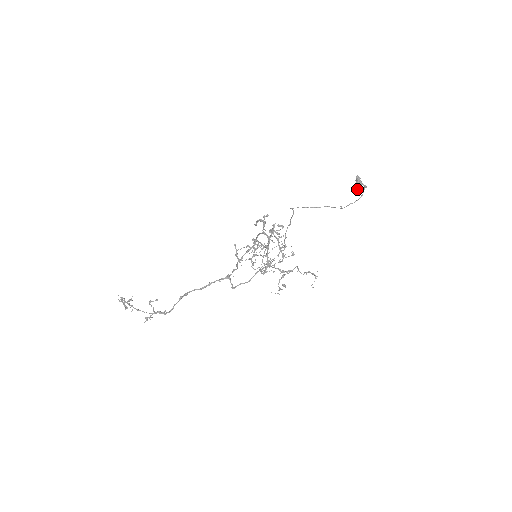
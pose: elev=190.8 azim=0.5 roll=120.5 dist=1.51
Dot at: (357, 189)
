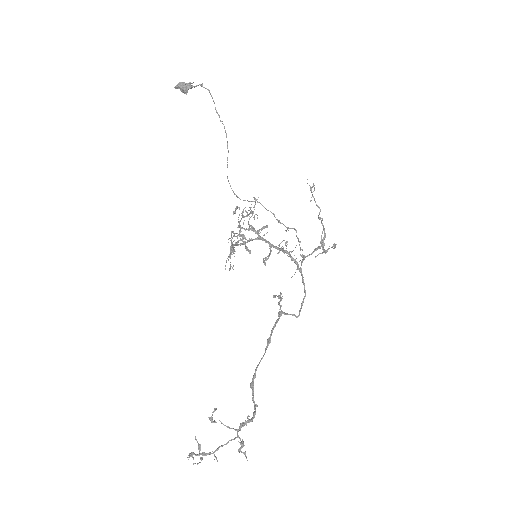
Dot at: (183, 88)
